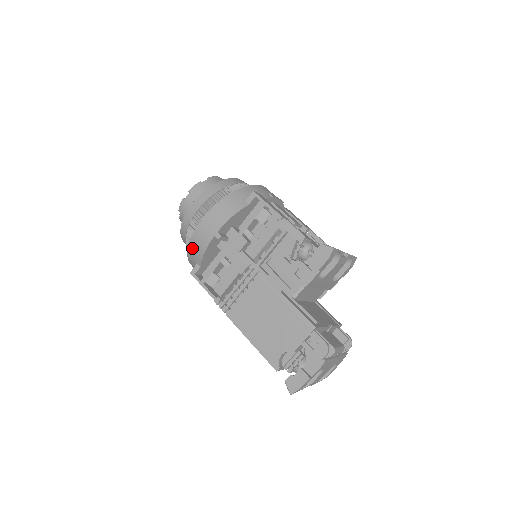
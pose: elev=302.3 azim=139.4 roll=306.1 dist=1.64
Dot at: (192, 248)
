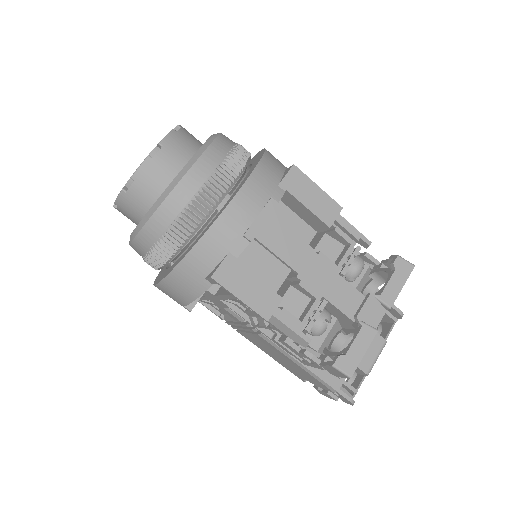
Dot at: occluded
